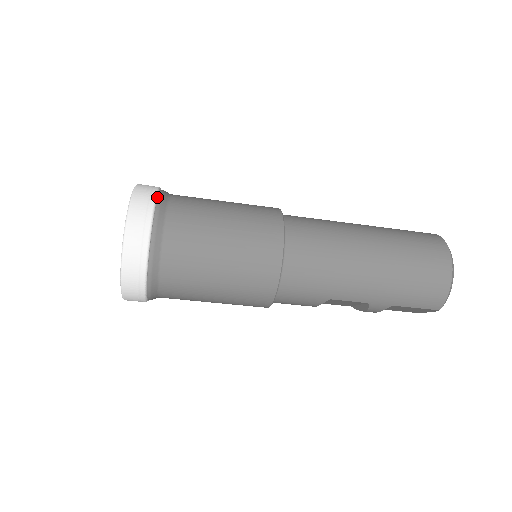
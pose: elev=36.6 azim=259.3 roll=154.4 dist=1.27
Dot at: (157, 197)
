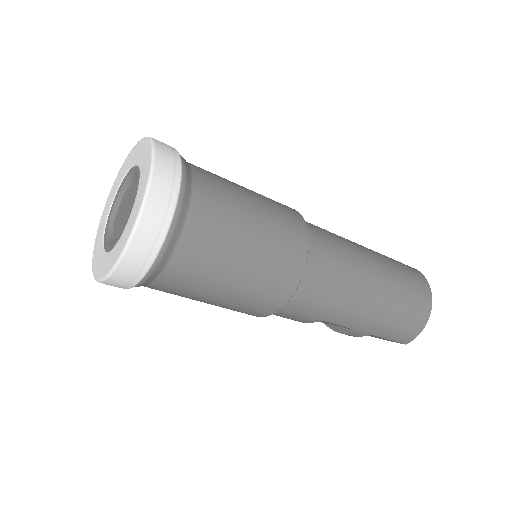
Dot at: (182, 166)
